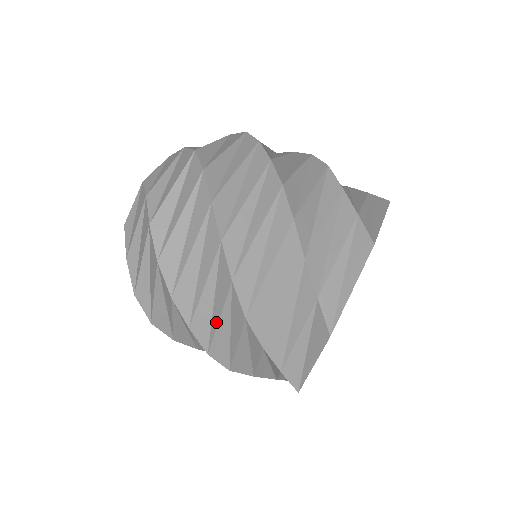
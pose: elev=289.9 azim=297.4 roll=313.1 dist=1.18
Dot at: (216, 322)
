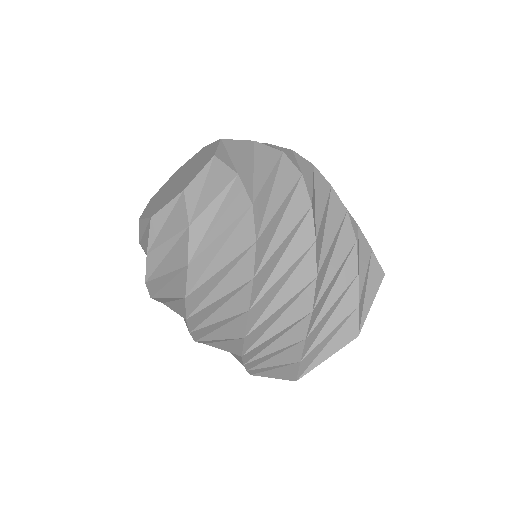
Dot at: (214, 338)
